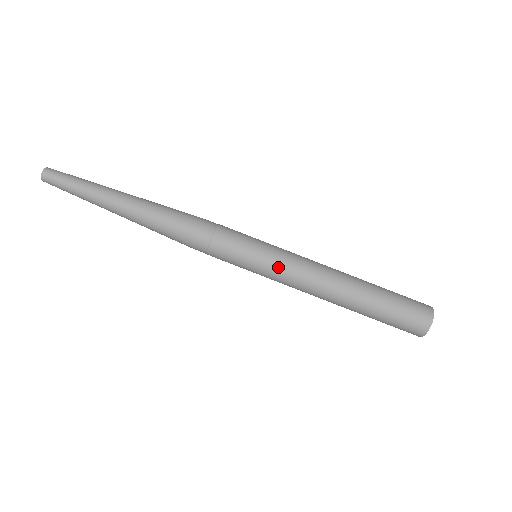
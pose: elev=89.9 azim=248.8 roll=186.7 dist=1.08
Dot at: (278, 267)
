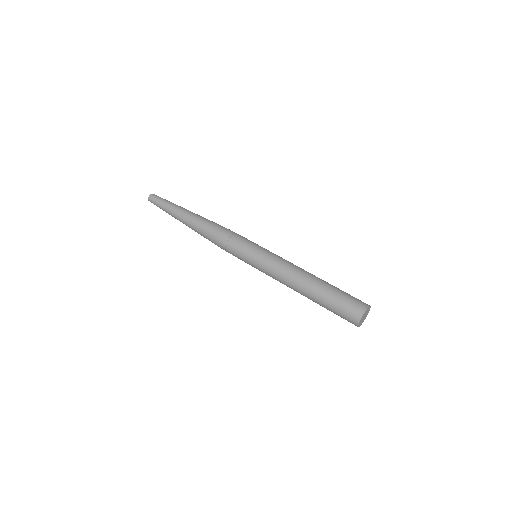
Dot at: (269, 256)
